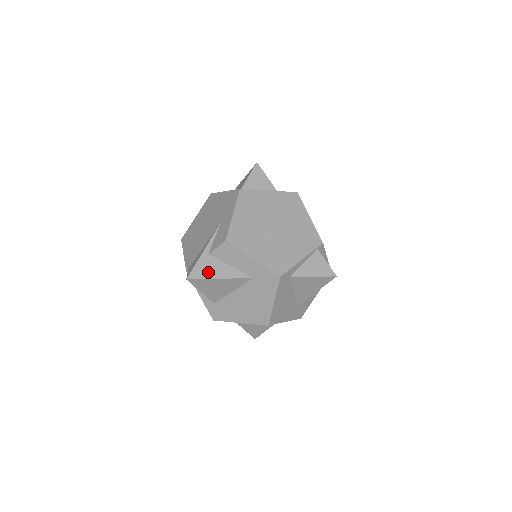
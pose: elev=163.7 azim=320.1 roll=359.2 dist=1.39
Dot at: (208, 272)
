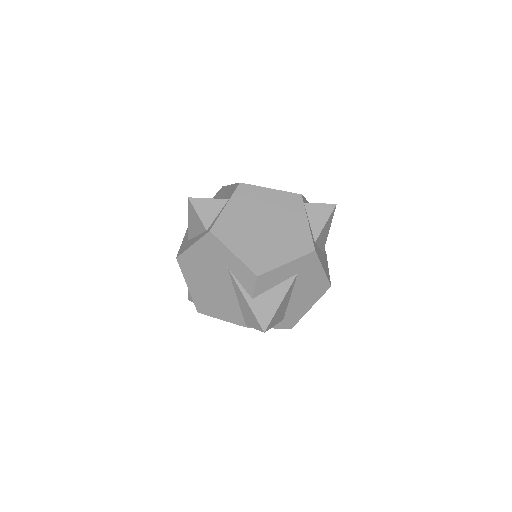
Dot at: (269, 309)
